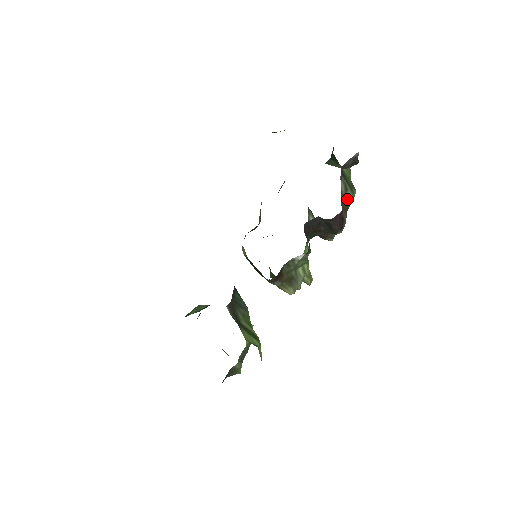
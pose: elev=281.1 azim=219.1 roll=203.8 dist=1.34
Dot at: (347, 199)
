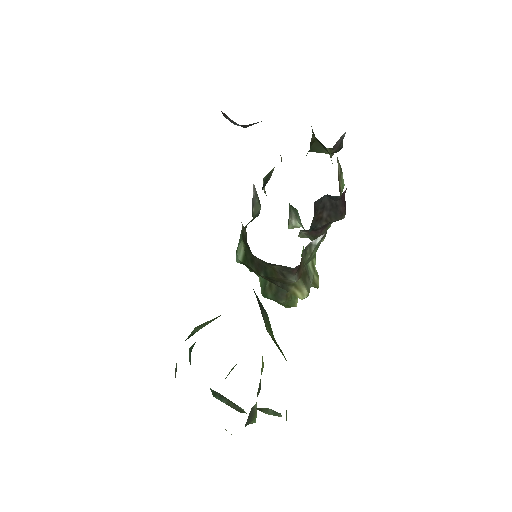
Dot at: (341, 184)
